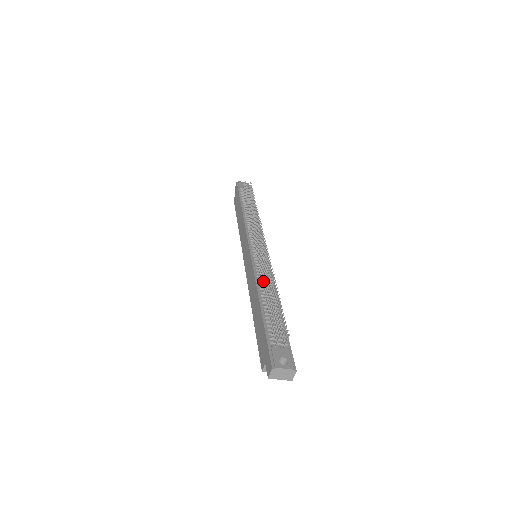
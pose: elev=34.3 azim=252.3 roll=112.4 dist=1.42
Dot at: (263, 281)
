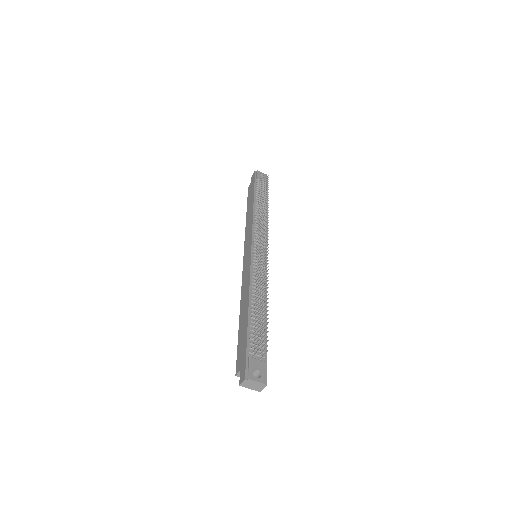
Dot at: (256, 287)
